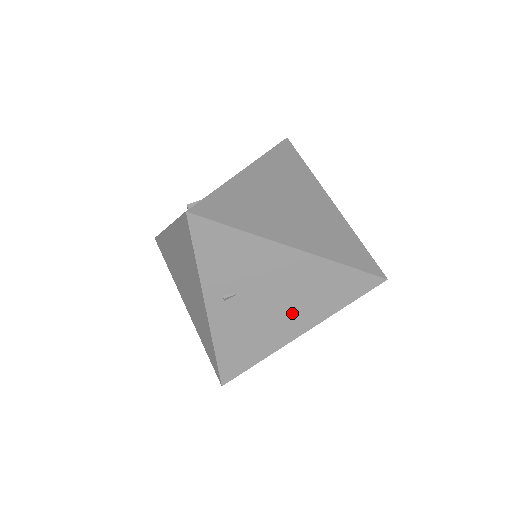
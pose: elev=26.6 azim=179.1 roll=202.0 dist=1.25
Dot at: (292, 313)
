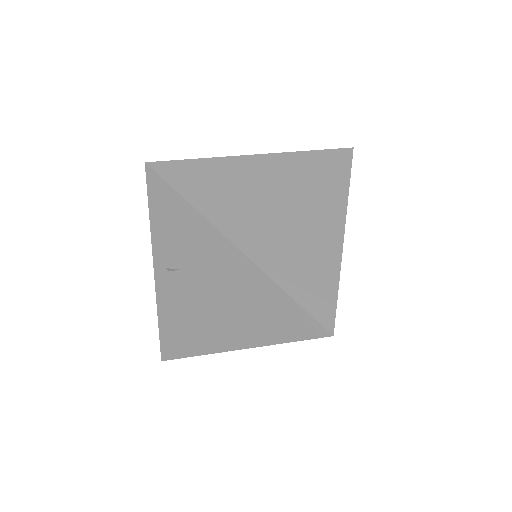
Dot at: (227, 319)
